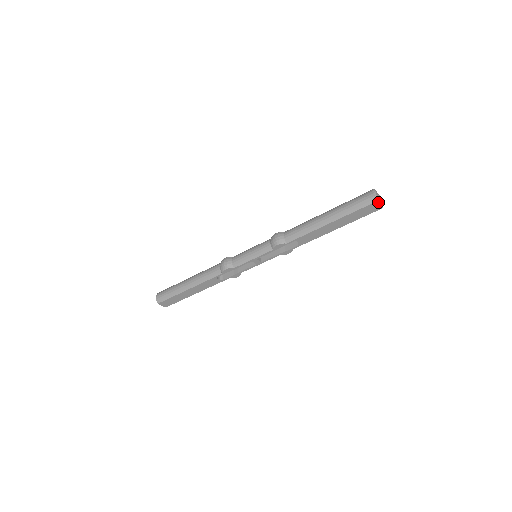
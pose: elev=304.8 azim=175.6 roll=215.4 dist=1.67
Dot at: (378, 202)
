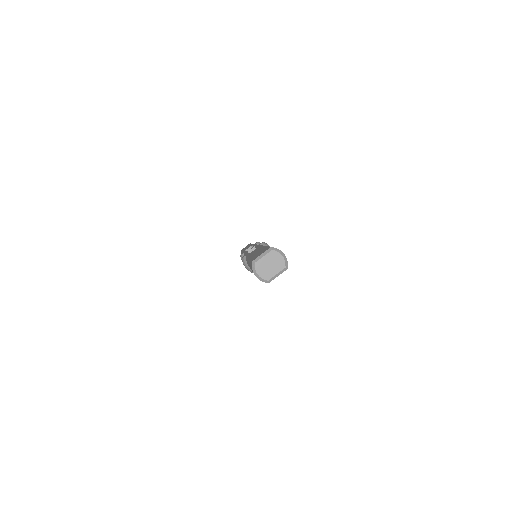
Dot at: occluded
